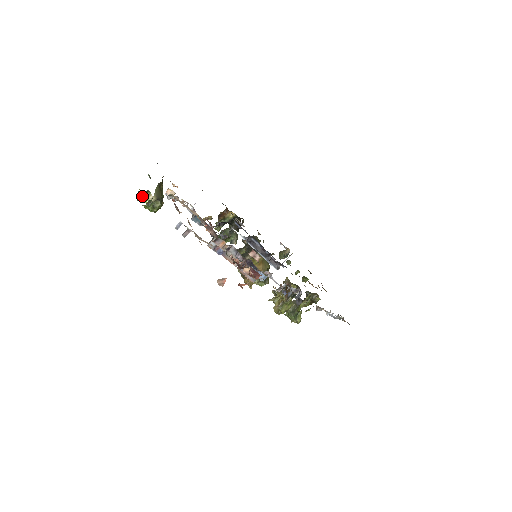
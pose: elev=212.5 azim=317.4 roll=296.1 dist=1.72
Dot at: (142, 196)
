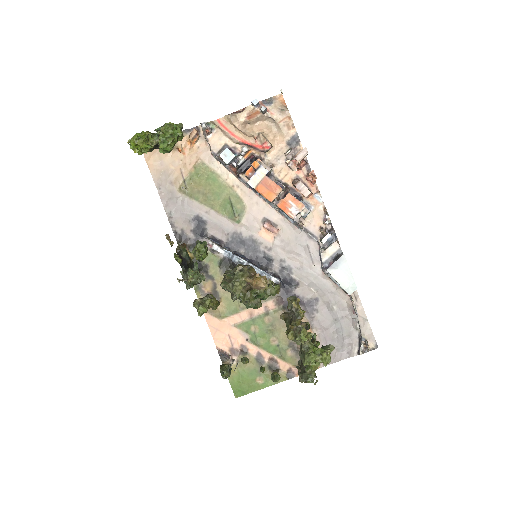
Dot at: (149, 134)
